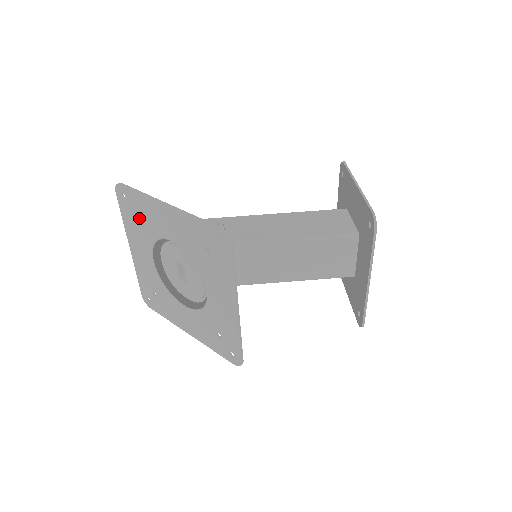
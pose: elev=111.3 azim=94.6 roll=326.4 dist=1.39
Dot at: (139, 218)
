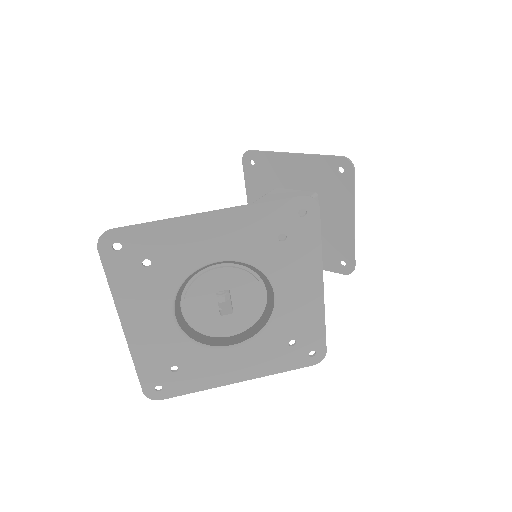
Dot at: (151, 264)
